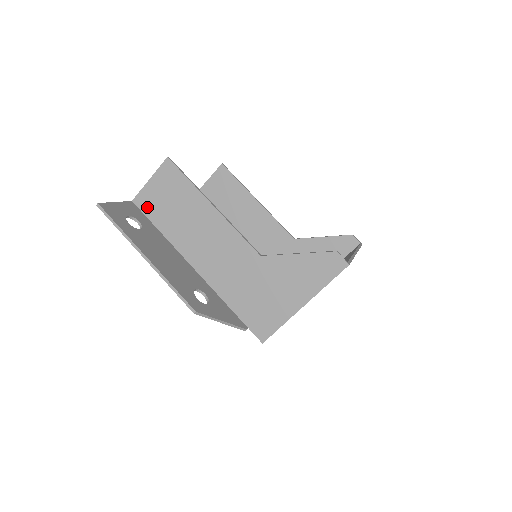
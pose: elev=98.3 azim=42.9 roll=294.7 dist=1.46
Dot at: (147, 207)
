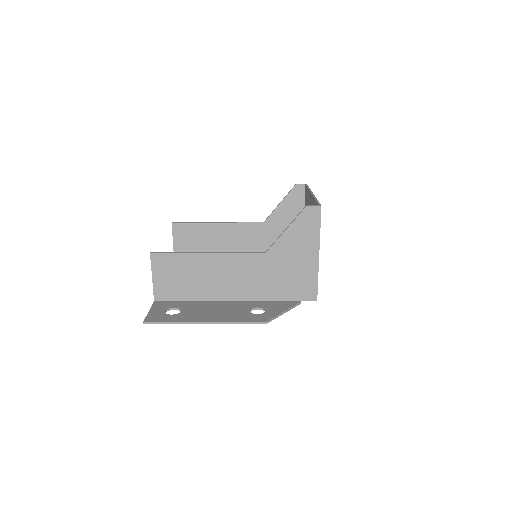
Dot at: (167, 295)
